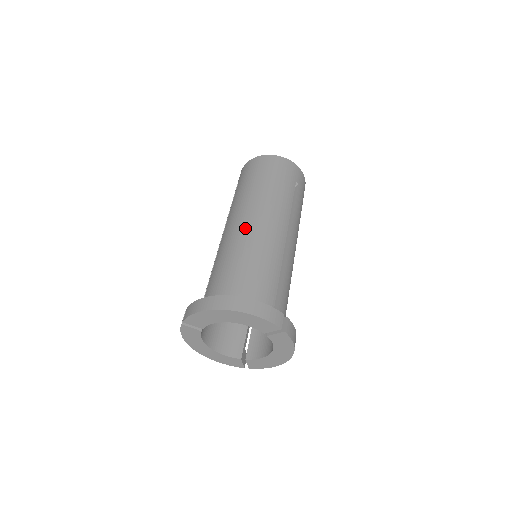
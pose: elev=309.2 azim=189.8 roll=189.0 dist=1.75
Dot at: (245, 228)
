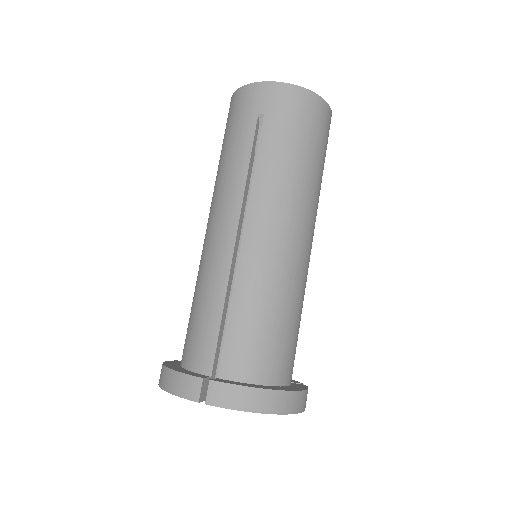
Dot at: (290, 251)
